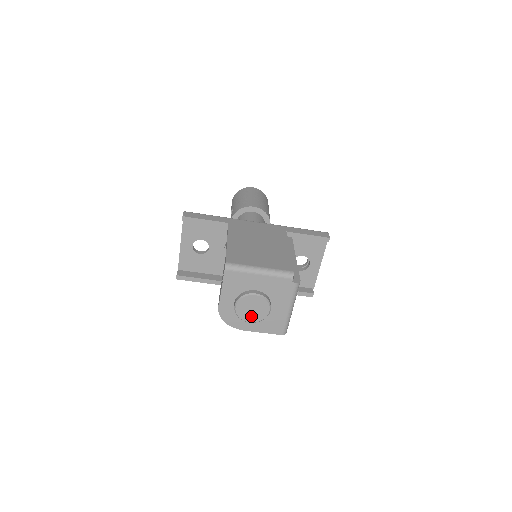
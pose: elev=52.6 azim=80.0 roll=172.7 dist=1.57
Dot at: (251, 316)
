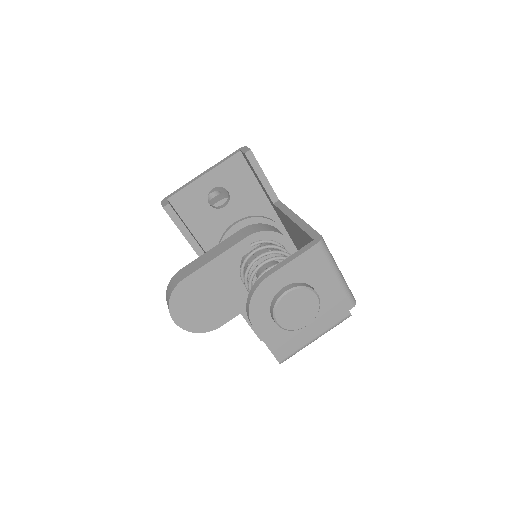
Dot at: (287, 317)
